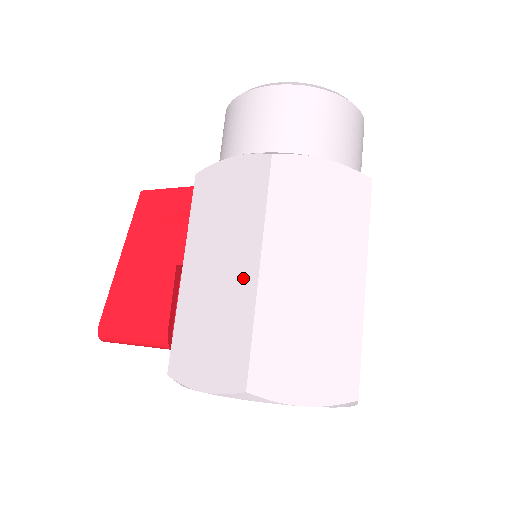
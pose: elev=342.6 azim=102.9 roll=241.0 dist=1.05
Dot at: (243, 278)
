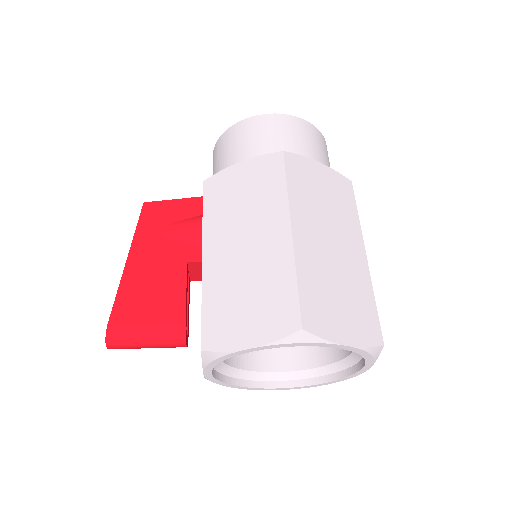
Dot at: (276, 243)
